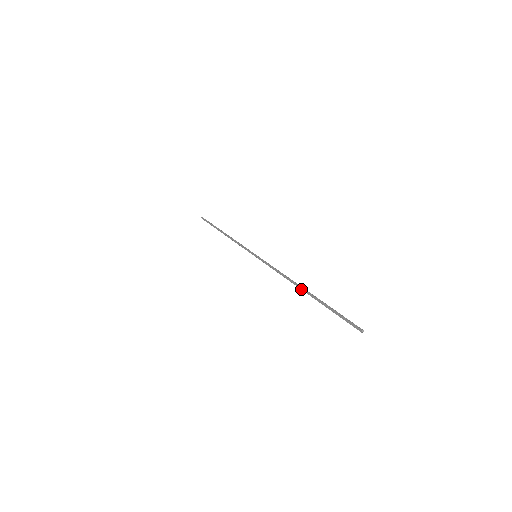
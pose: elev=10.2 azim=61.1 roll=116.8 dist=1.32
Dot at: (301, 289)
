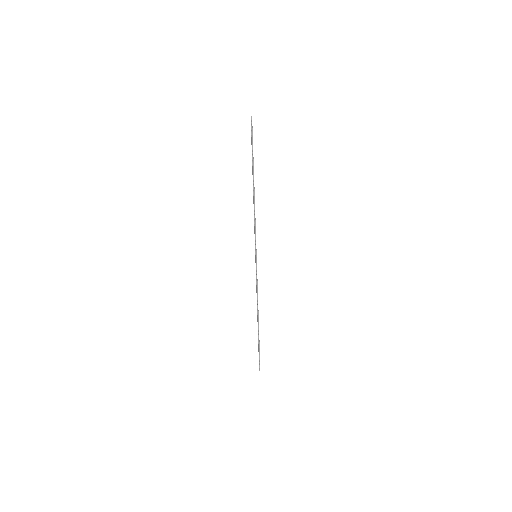
Dot at: (257, 319)
